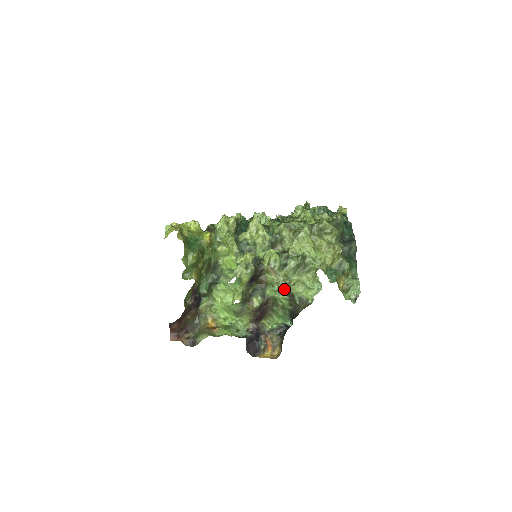
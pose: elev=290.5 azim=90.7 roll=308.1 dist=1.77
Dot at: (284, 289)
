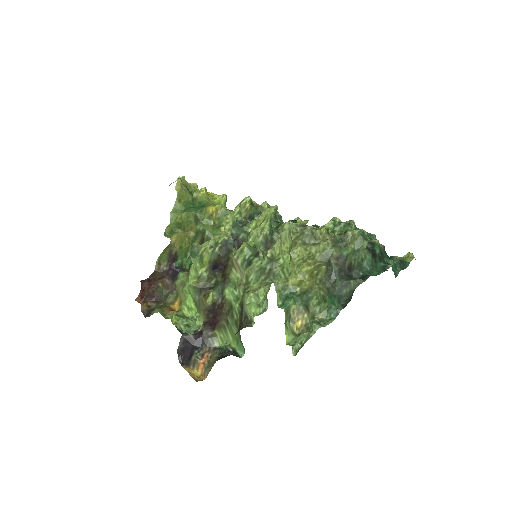
Dot at: (242, 297)
